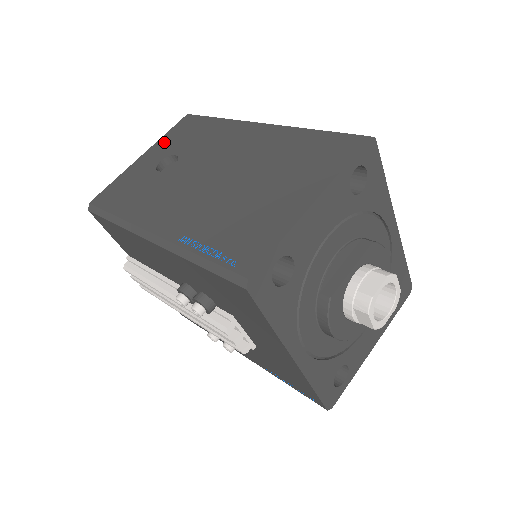
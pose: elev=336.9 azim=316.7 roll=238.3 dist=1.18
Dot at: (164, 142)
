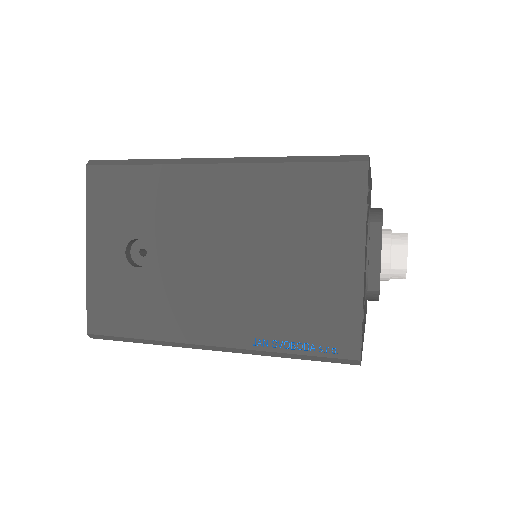
Dot at: (99, 222)
